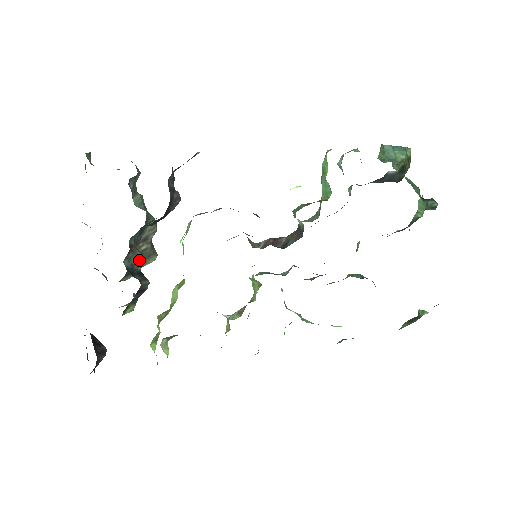
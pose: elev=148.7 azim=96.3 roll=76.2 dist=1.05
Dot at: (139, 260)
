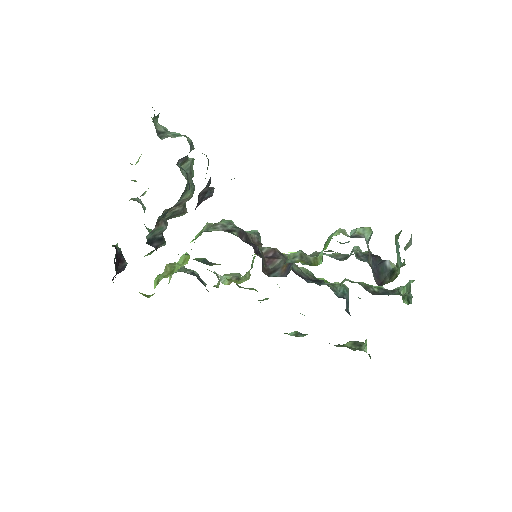
Dot at: (162, 231)
